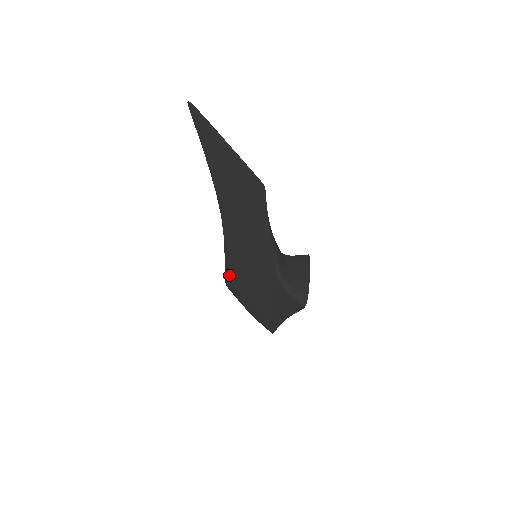
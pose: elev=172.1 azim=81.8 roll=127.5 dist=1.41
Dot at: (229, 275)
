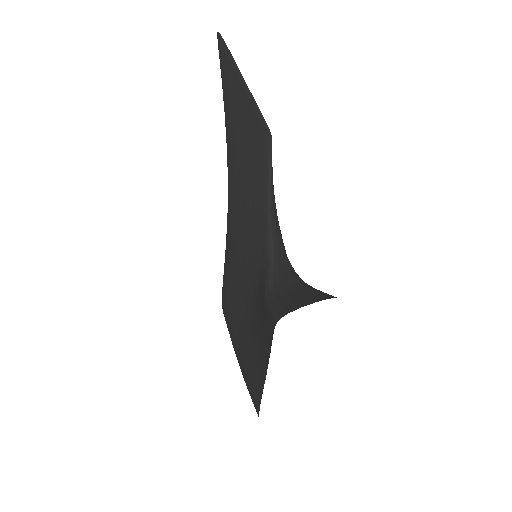
Dot at: (225, 285)
